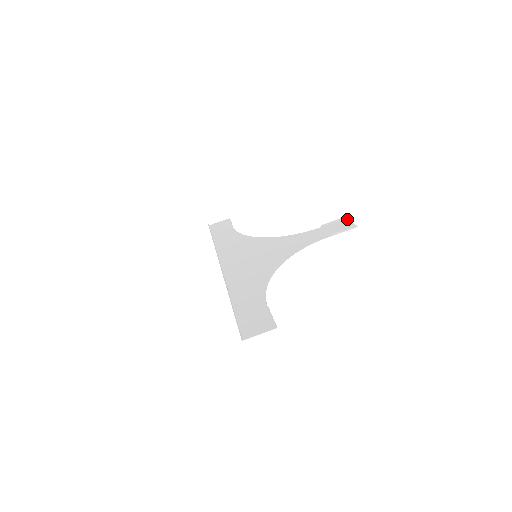
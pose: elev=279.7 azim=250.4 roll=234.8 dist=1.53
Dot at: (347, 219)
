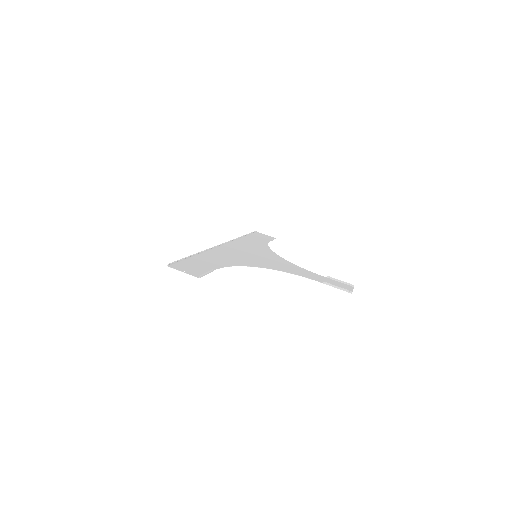
Dot at: (352, 287)
